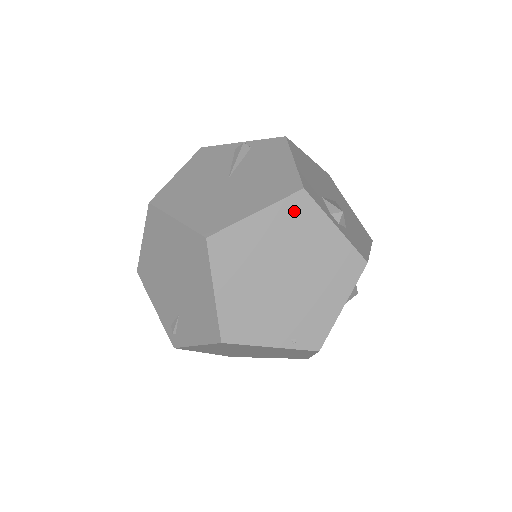
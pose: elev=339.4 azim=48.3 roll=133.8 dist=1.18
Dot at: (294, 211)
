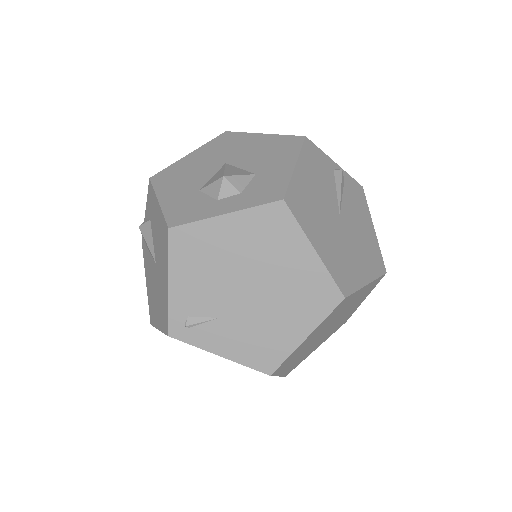
Dot at: (372, 286)
